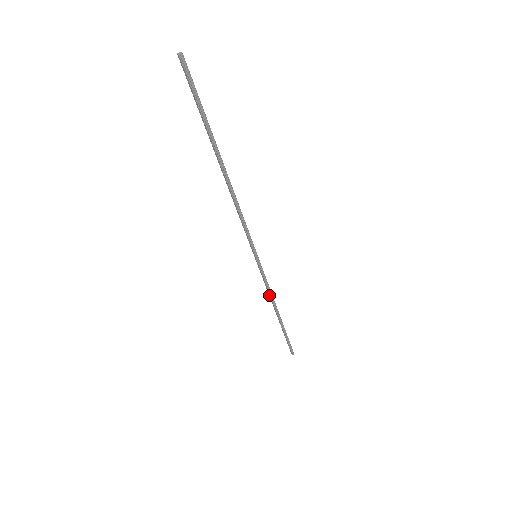
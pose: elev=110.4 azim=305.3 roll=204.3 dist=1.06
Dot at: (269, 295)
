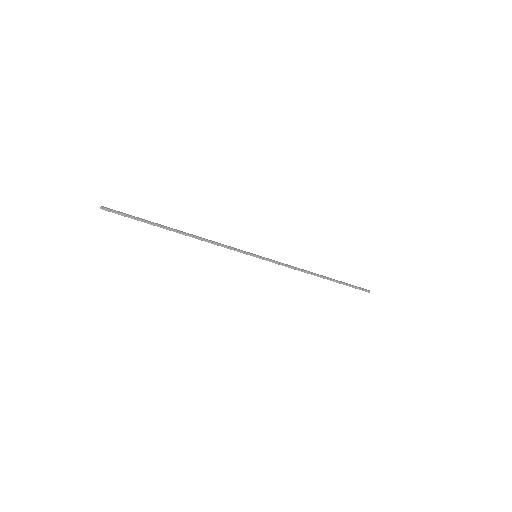
Dot at: (296, 269)
